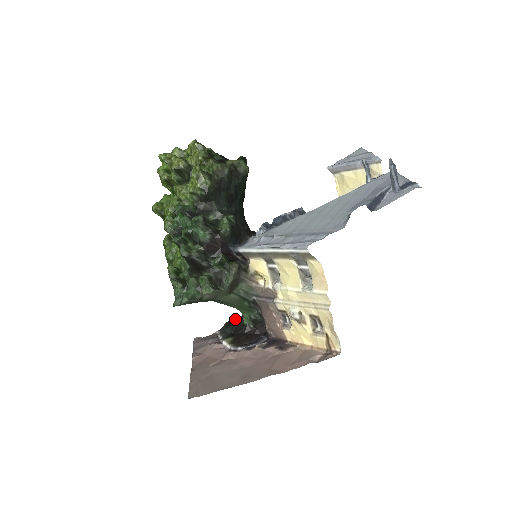
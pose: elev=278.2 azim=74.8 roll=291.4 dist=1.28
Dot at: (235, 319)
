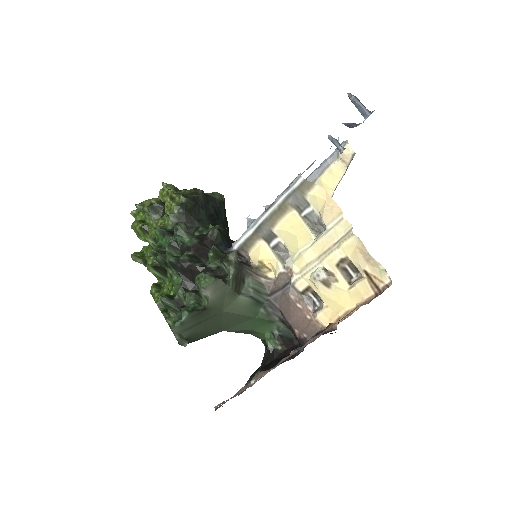
Dot at: (259, 367)
